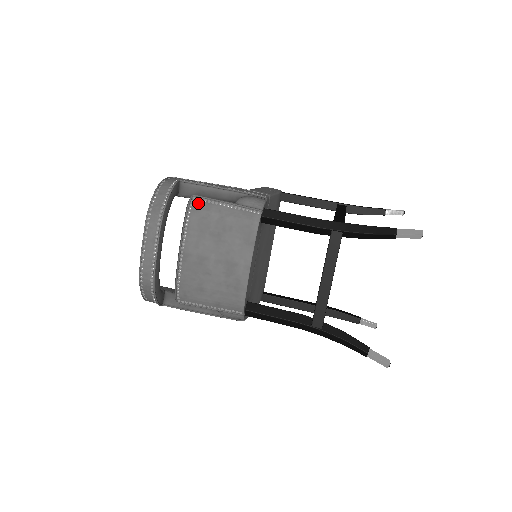
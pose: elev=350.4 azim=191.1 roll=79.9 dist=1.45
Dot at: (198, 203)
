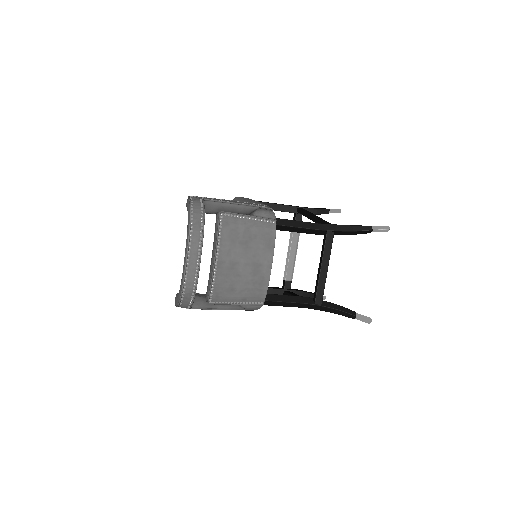
Dot at: (226, 218)
